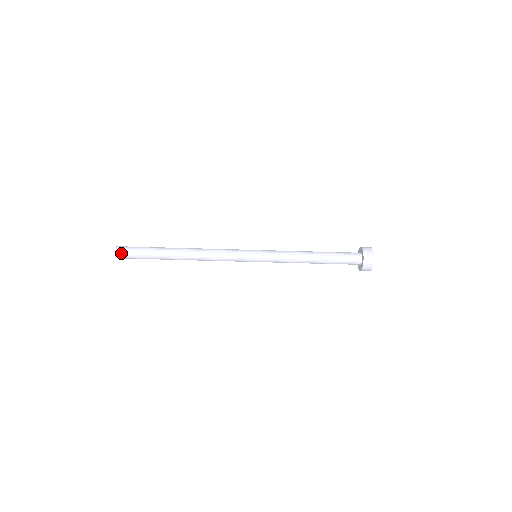
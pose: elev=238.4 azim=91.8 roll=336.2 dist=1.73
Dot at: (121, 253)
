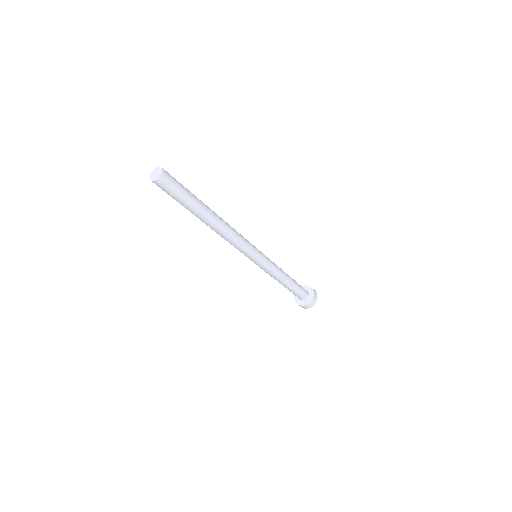
Dot at: (167, 180)
